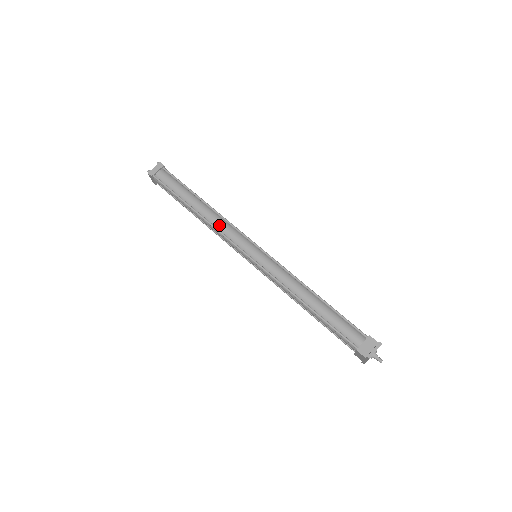
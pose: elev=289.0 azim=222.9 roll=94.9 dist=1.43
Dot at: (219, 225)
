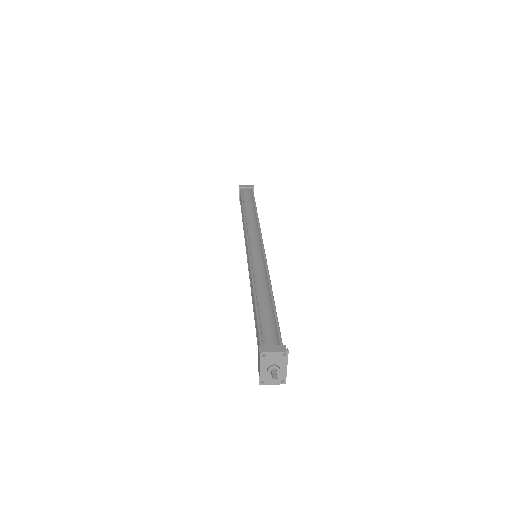
Dot at: (250, 225)
